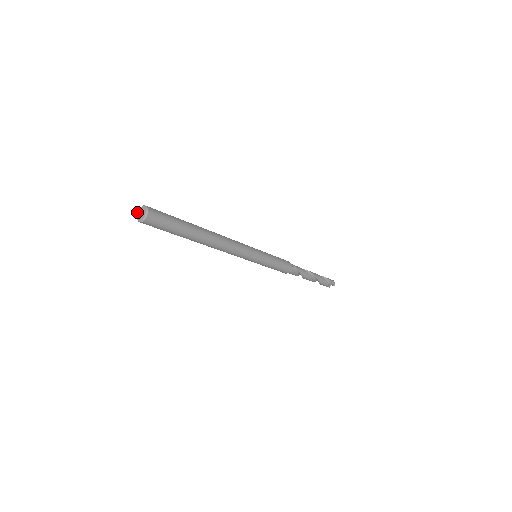
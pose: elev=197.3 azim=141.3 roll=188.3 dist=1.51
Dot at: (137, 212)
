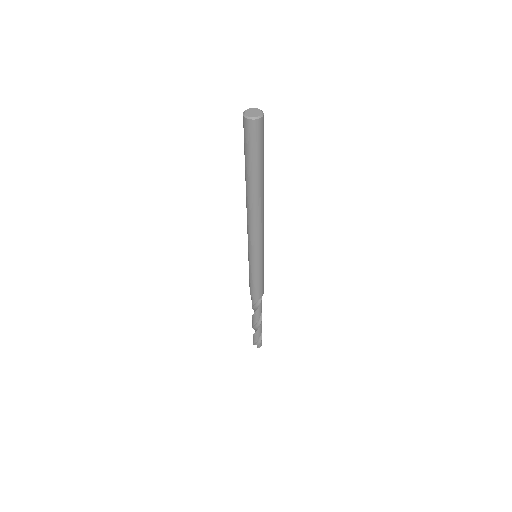
Dot at: (251, 108)
